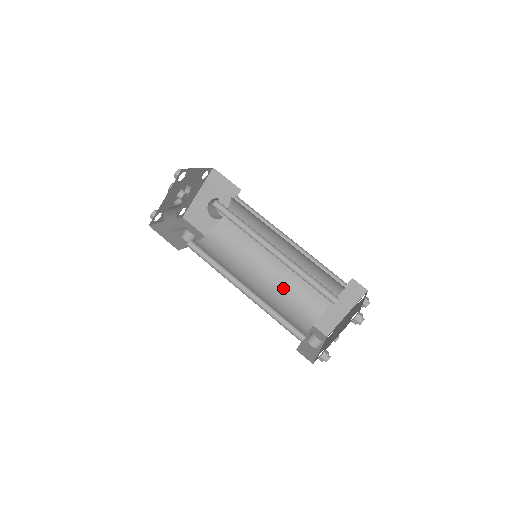
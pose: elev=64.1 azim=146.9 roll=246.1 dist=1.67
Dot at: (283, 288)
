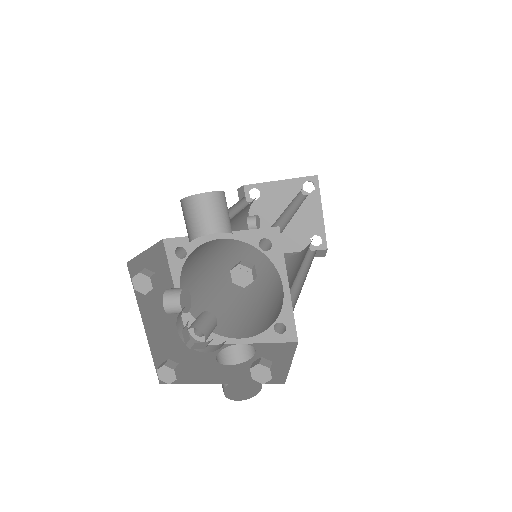
Dot at: occluded
